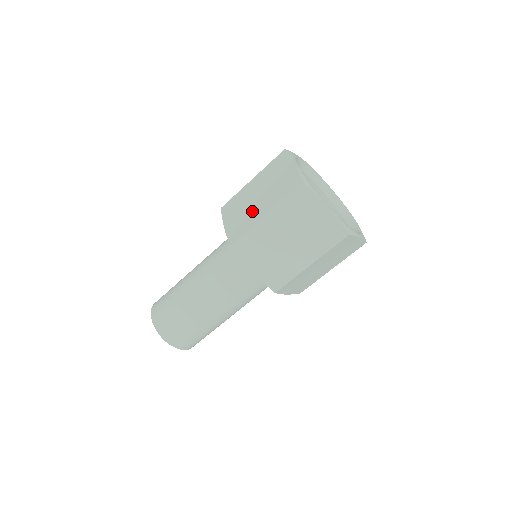
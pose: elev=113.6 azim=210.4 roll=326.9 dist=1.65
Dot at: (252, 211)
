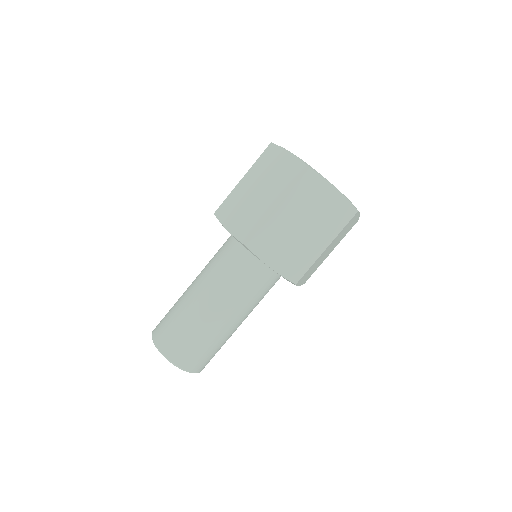
Dot at: occluded
